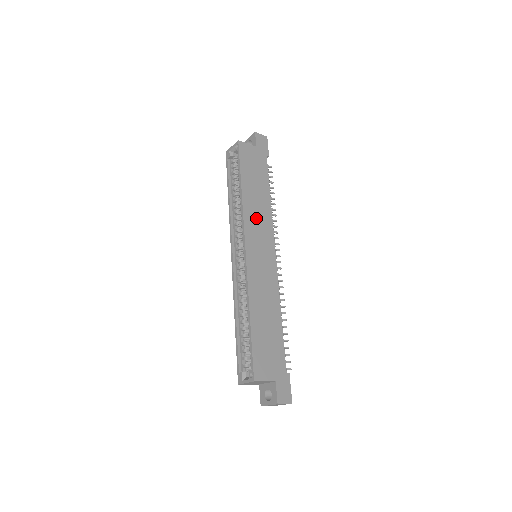
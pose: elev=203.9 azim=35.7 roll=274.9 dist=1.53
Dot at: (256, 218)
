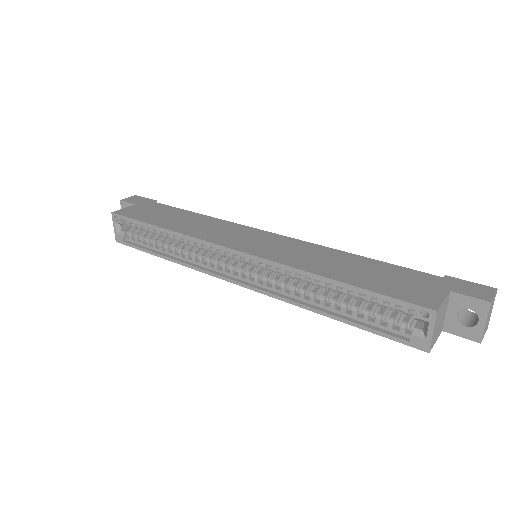
Dot at: (210, 230)
